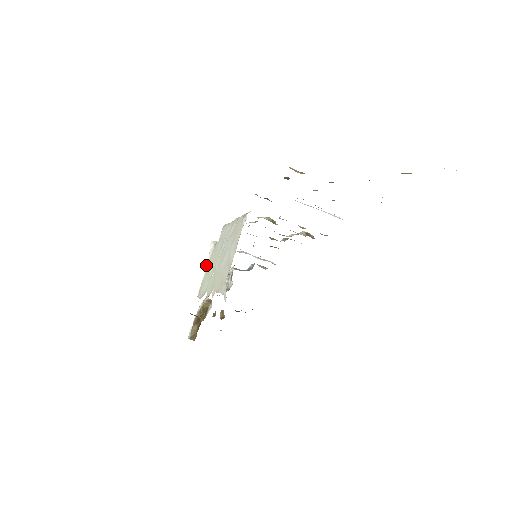
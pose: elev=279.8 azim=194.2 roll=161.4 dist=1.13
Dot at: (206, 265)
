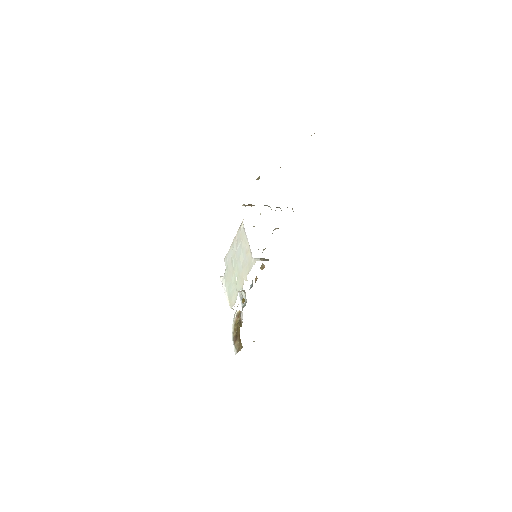
Dot at: (225, 290)
